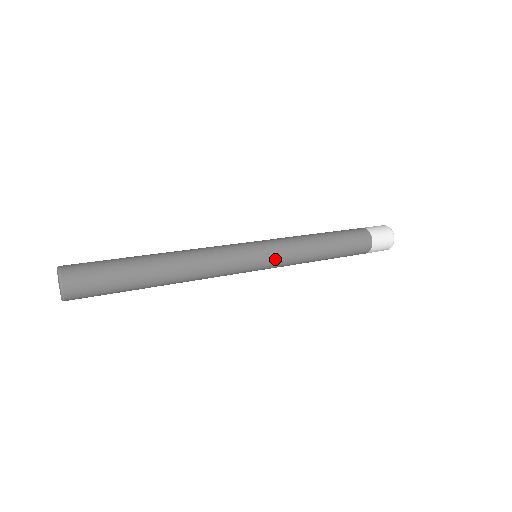
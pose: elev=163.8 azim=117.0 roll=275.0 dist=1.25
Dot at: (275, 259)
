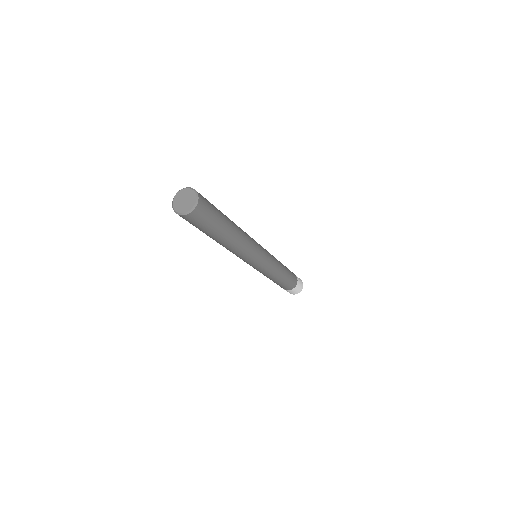
Dot at: (268, 265)
